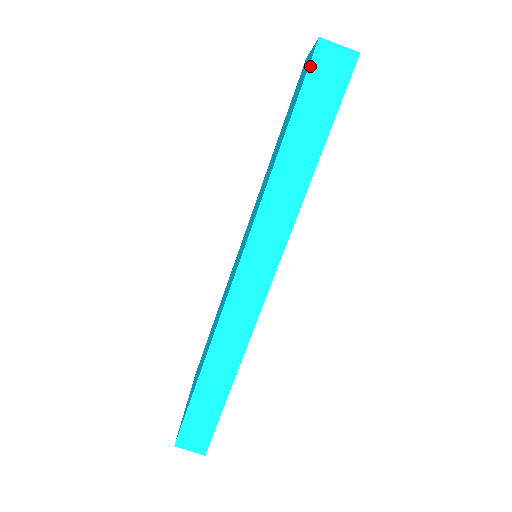
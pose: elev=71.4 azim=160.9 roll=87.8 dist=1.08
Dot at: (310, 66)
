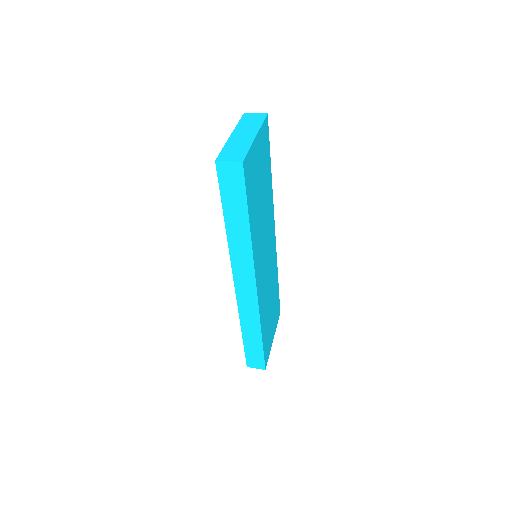
Dot at: (218, 177)
